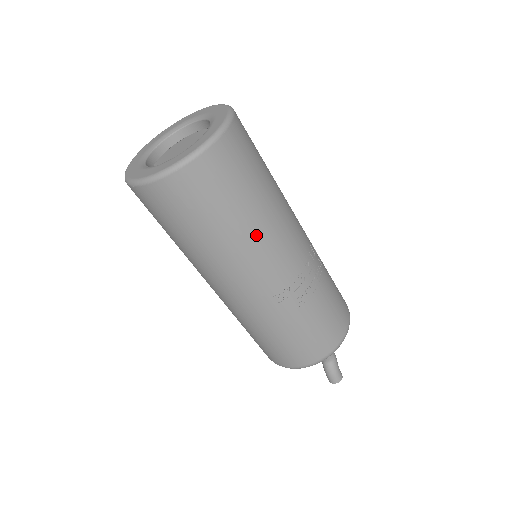
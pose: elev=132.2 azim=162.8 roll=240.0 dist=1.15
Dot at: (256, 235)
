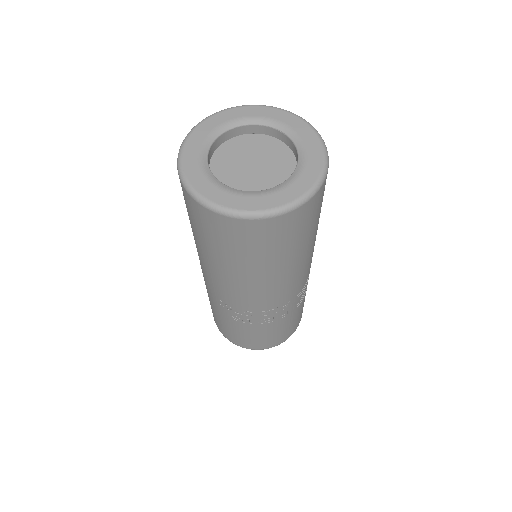
Dot at: (230, 276)
